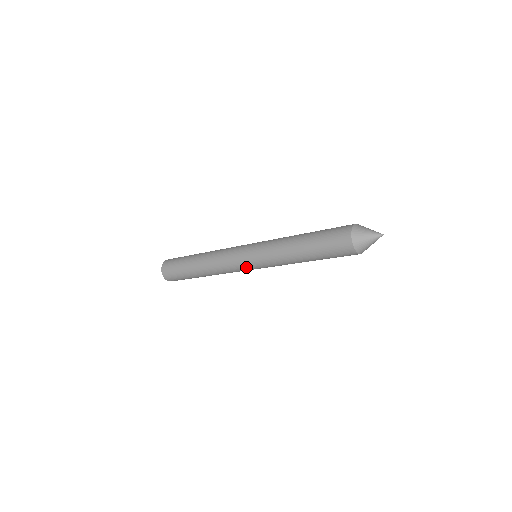
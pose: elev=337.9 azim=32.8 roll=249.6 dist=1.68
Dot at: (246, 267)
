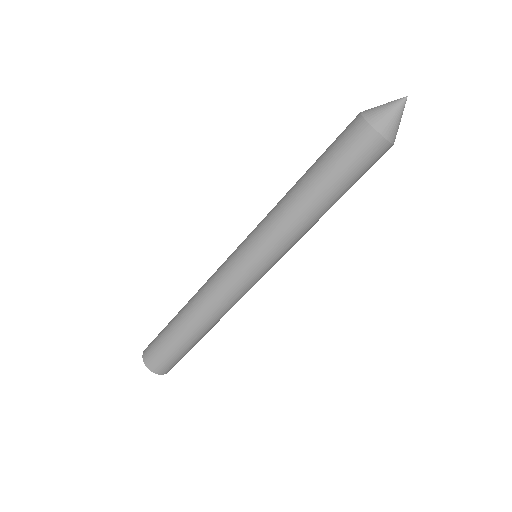
Dot at: occluded
